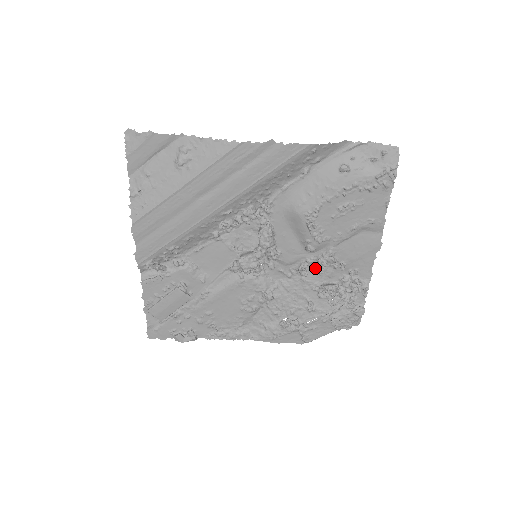
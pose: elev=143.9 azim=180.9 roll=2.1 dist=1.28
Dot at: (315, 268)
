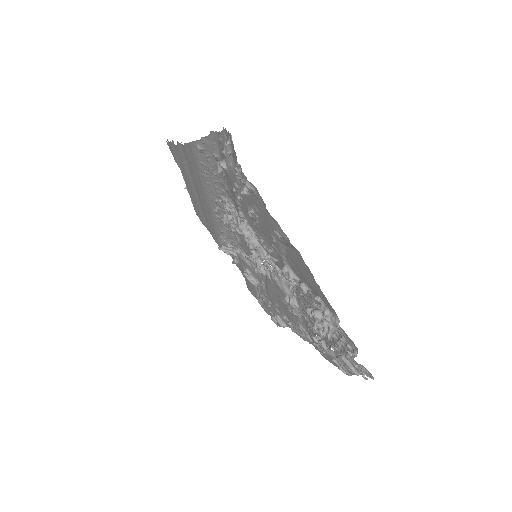
Dot at: (300, 282)
